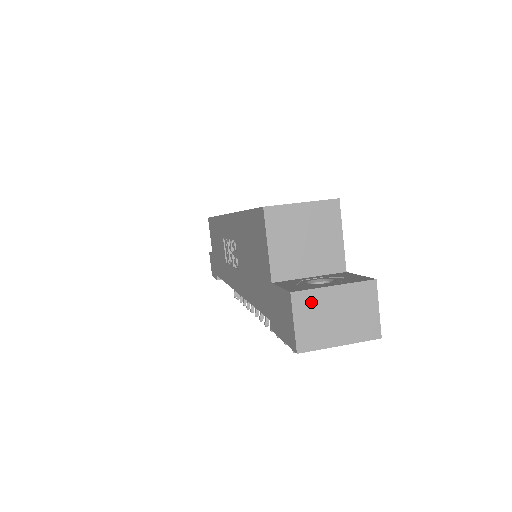
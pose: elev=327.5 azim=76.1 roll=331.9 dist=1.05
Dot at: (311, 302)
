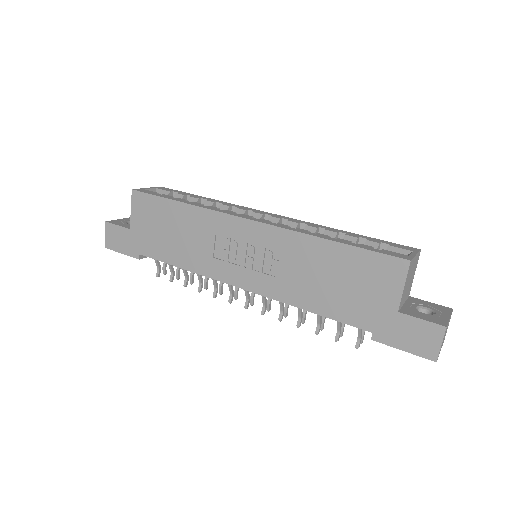
Dot at: occluded
